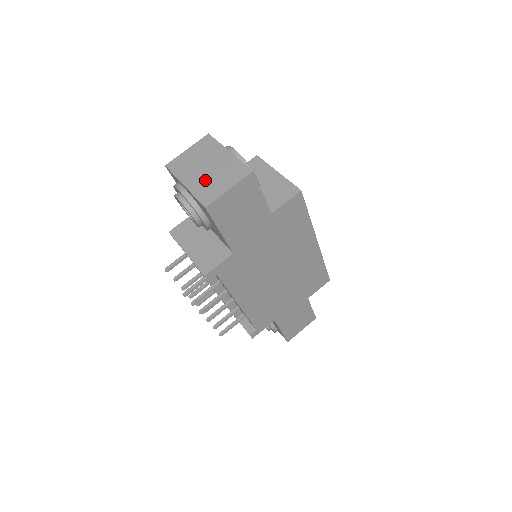
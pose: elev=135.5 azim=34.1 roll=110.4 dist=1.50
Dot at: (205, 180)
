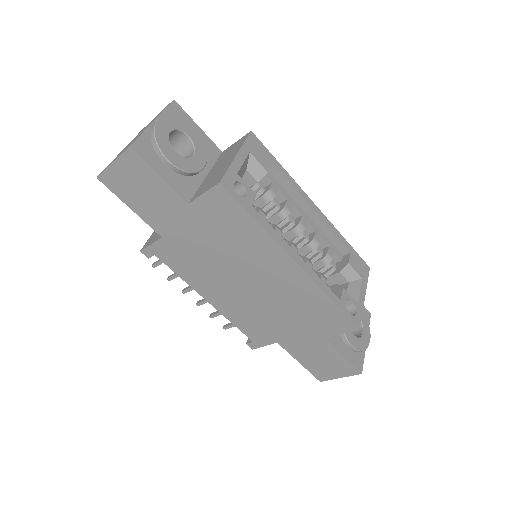
Dot at: (123, 150)
